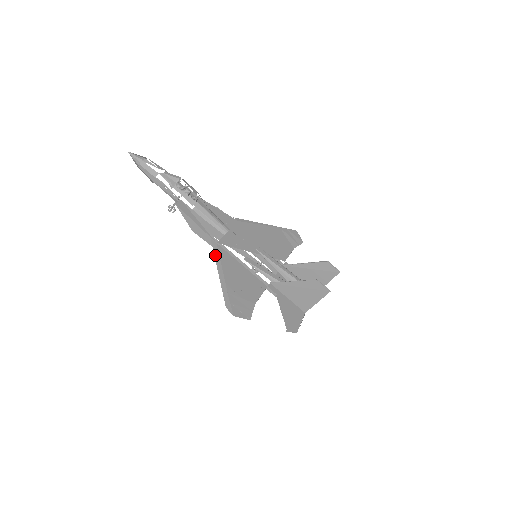
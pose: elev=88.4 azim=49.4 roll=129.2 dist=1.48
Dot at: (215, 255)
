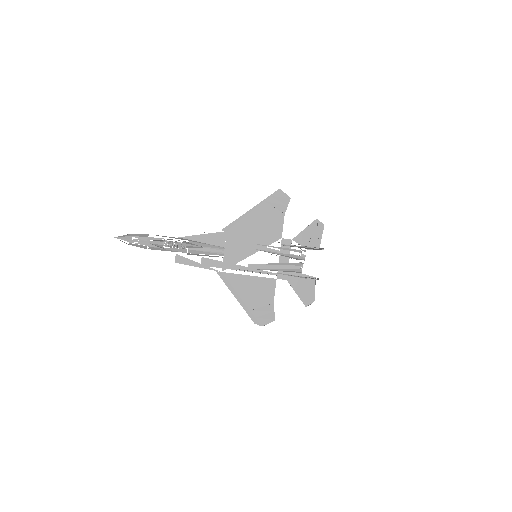
Dot at: (226, 284)
